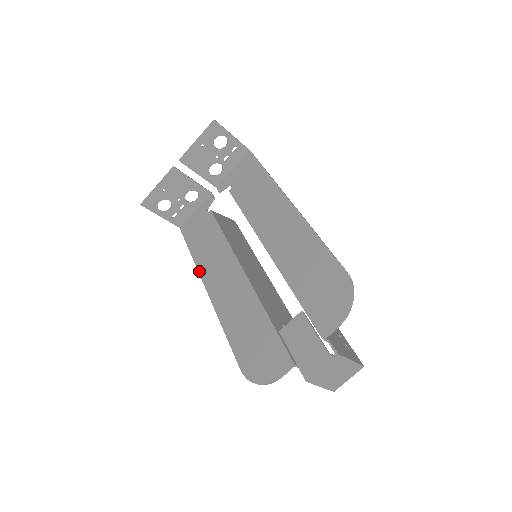
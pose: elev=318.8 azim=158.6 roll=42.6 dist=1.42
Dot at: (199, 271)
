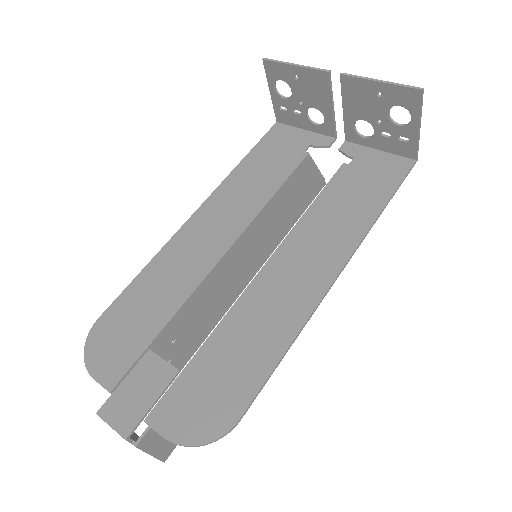
Dot at: (219, 187)
